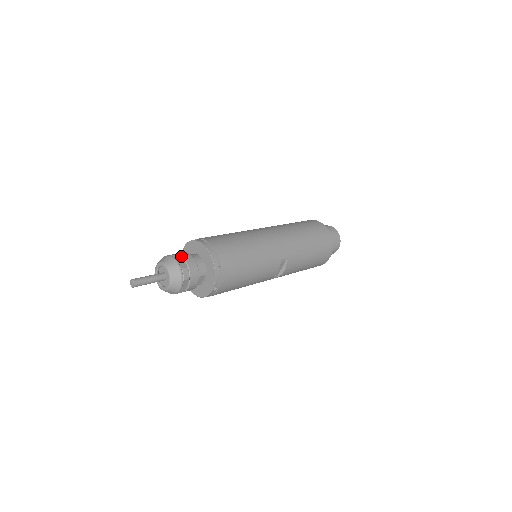
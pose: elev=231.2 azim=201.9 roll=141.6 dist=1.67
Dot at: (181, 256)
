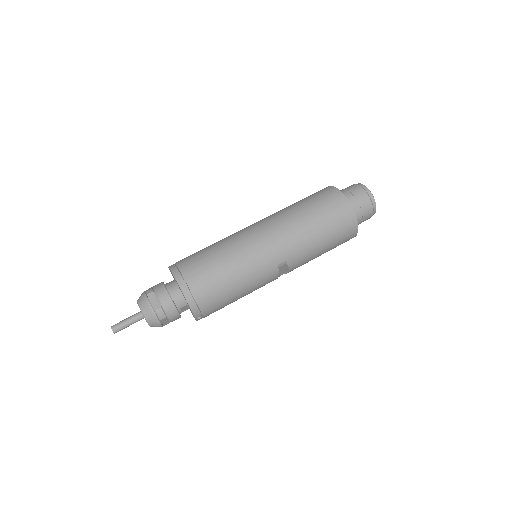
Dot at: (155, 294)
